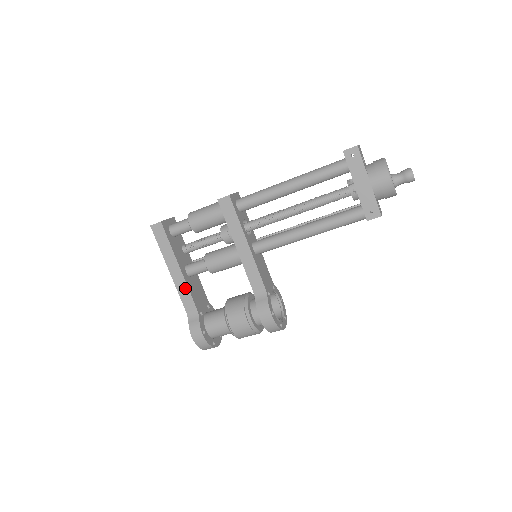
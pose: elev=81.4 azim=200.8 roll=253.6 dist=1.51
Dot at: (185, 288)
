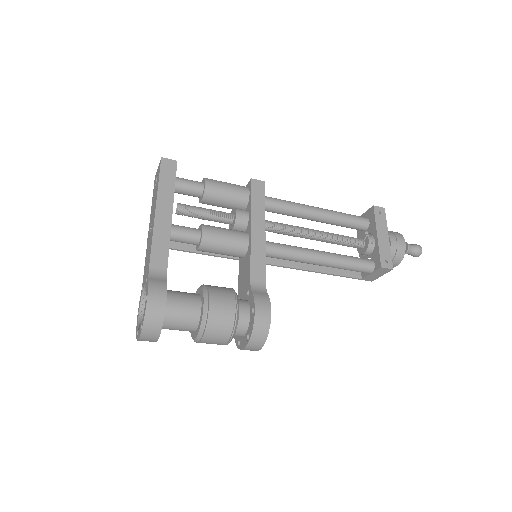
Dot at: (166, 239)
